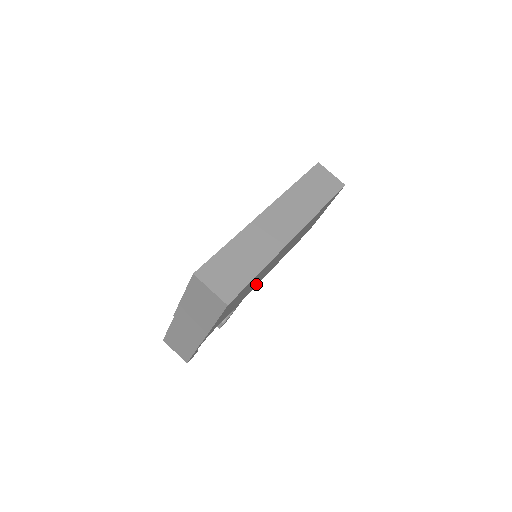
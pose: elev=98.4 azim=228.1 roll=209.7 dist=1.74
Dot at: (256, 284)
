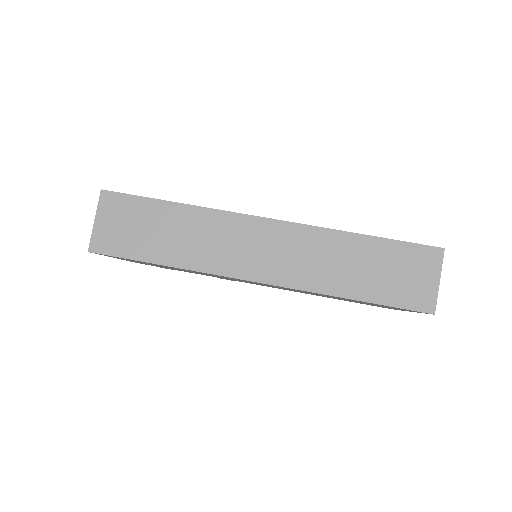
Dot at: occluded
